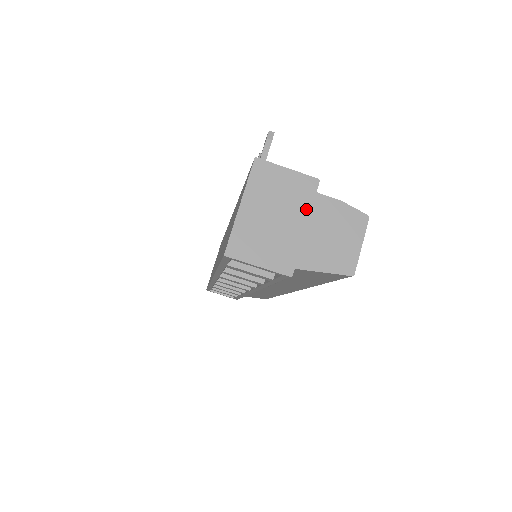
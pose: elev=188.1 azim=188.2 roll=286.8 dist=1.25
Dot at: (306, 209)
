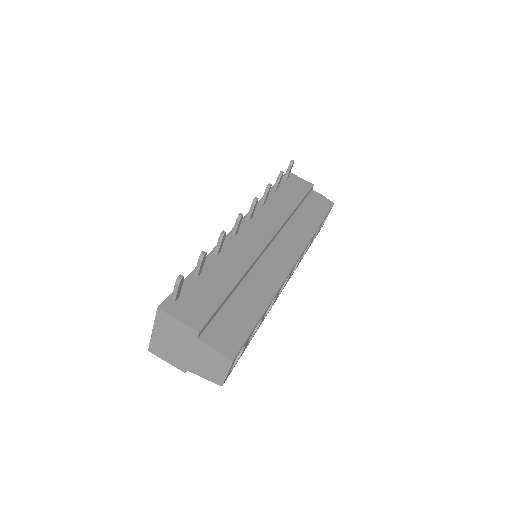
Dot at: (191, 345)
